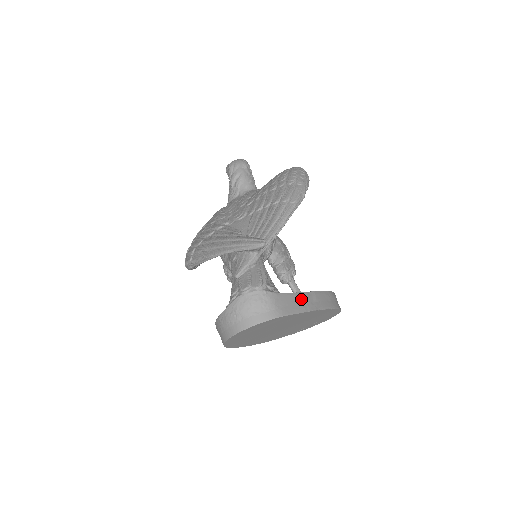
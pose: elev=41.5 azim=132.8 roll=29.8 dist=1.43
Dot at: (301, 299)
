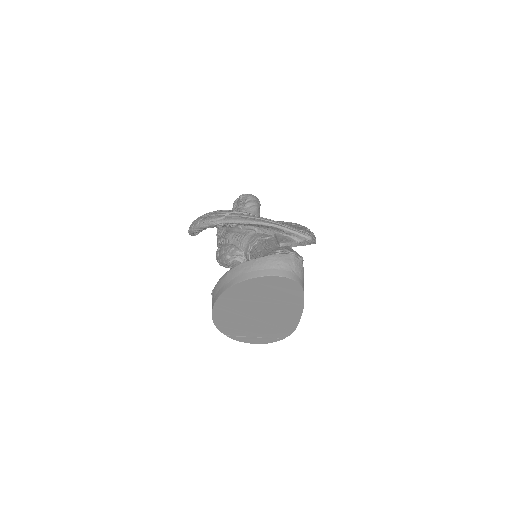
Dot at: occluded
